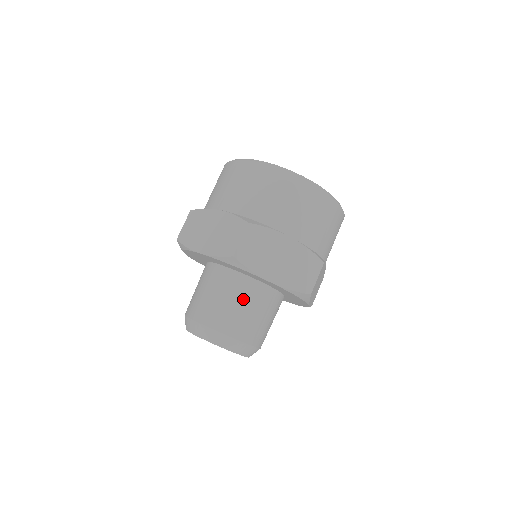
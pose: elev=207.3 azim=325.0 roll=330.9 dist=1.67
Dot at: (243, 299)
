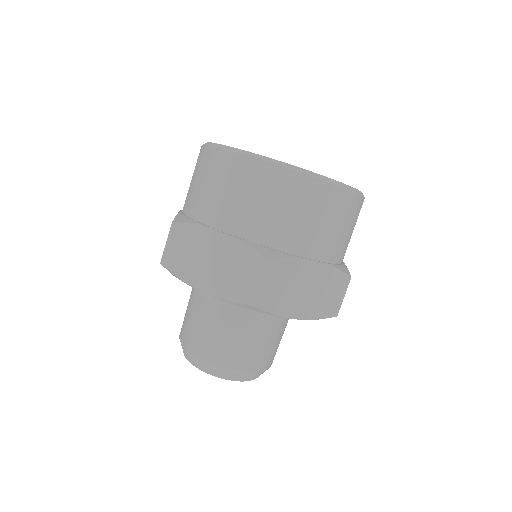
Dot at: (257, 329)
